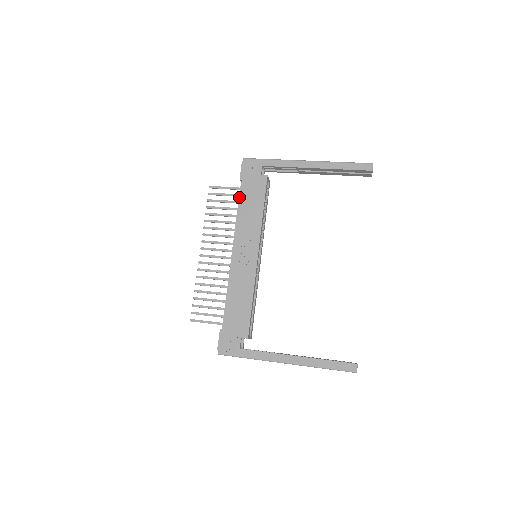
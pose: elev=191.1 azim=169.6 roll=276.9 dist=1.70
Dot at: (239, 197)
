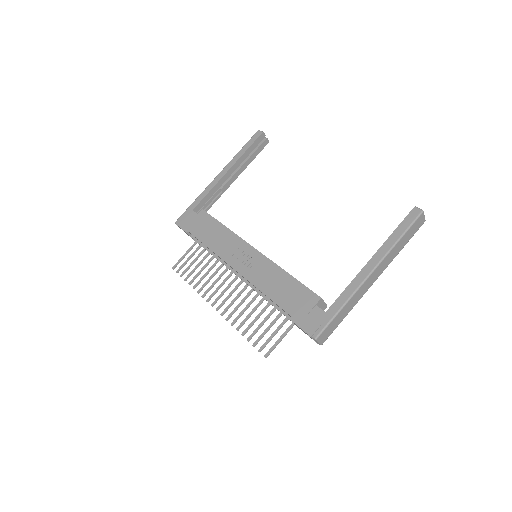
Dot at: occluded
